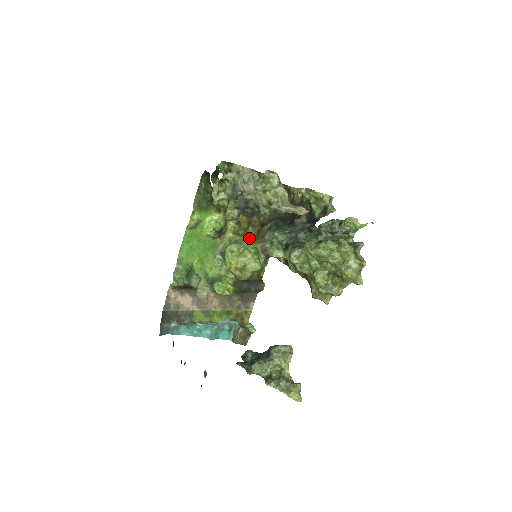
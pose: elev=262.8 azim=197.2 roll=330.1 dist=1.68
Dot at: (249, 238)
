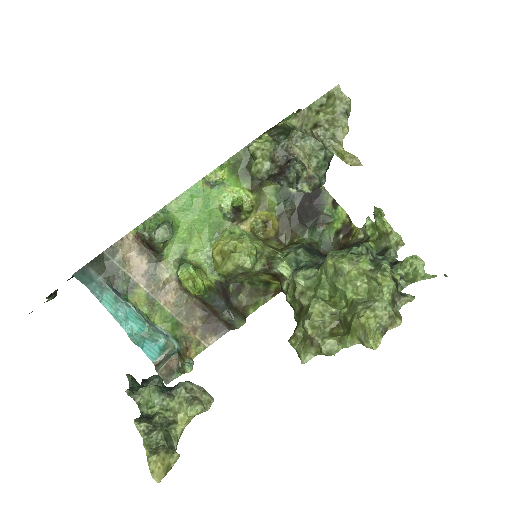
Dot at: (265, 243)
